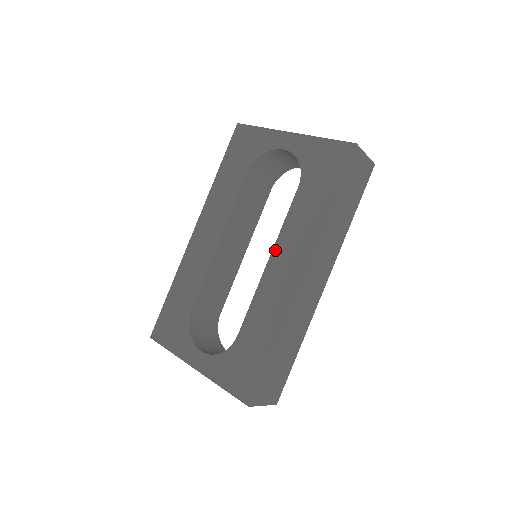
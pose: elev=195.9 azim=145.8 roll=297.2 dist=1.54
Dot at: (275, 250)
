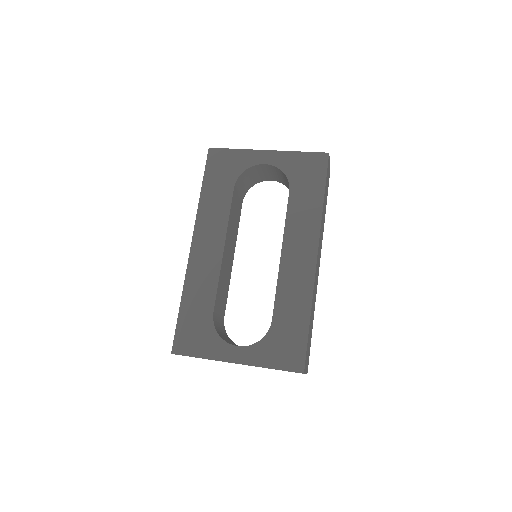
Dot at: (285, 243)
